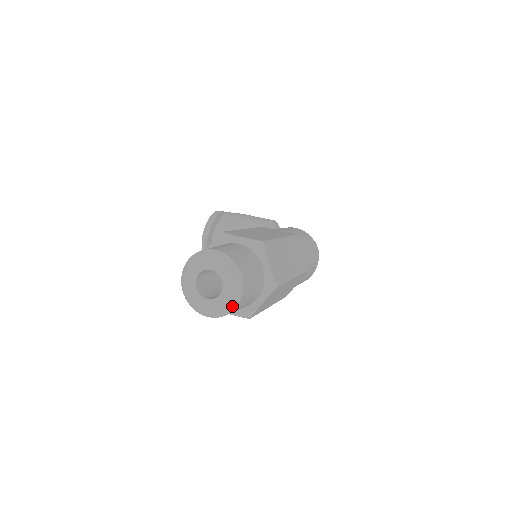
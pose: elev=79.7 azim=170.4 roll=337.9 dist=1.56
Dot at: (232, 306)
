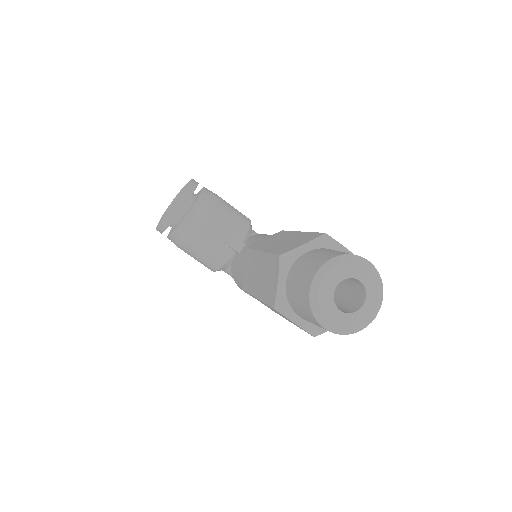
Dot at: (362, 328)
